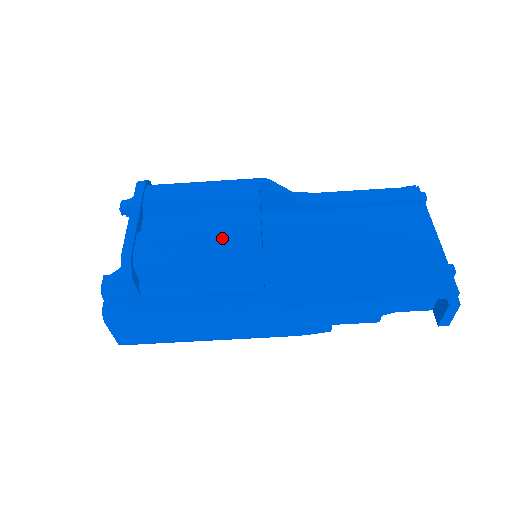
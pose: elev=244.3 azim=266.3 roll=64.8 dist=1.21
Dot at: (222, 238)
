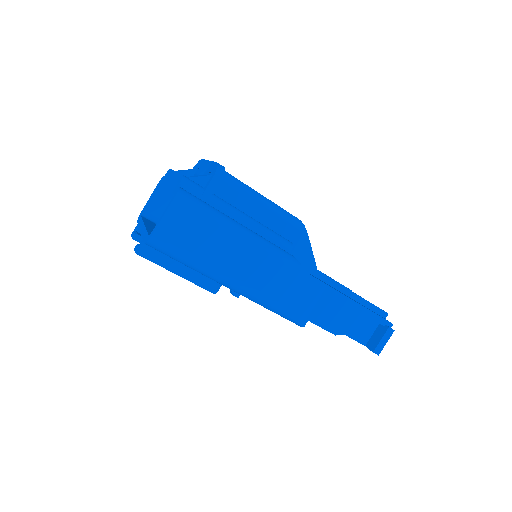
Dot at: occluded
